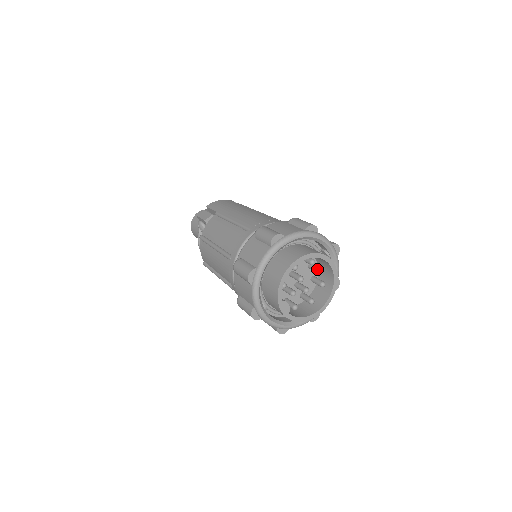
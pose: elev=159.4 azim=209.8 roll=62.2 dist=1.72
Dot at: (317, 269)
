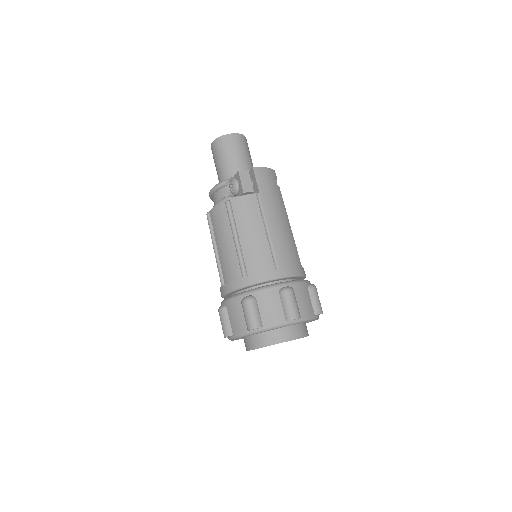
Dot at: occluded
